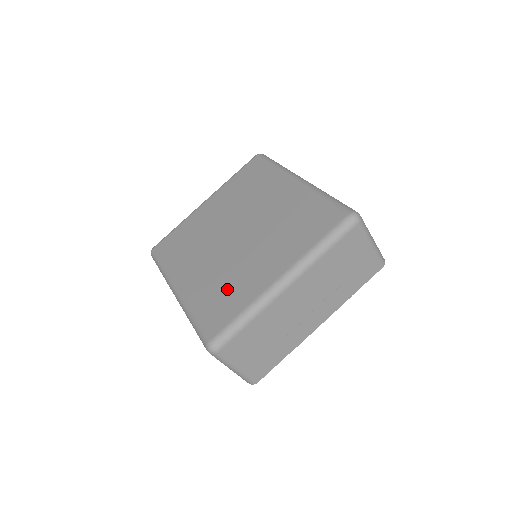
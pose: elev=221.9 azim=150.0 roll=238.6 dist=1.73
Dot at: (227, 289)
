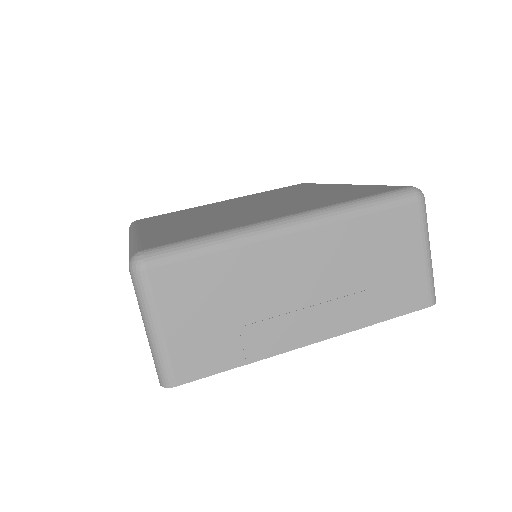
Dot at: (203, 226)
